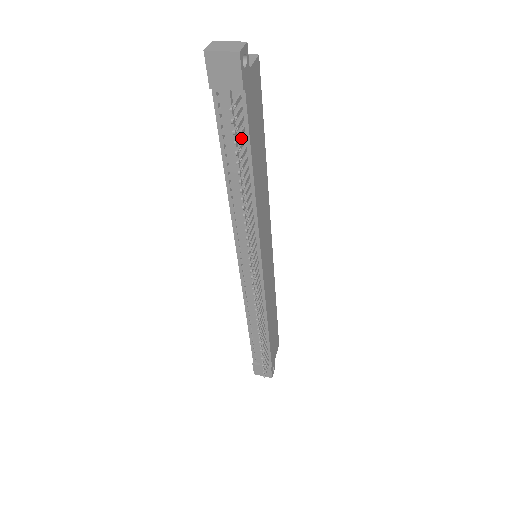
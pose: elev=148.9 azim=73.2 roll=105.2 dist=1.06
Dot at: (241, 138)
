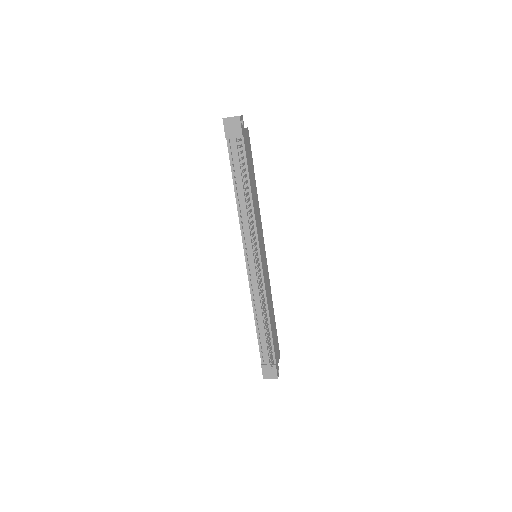
Dot at: occluded
